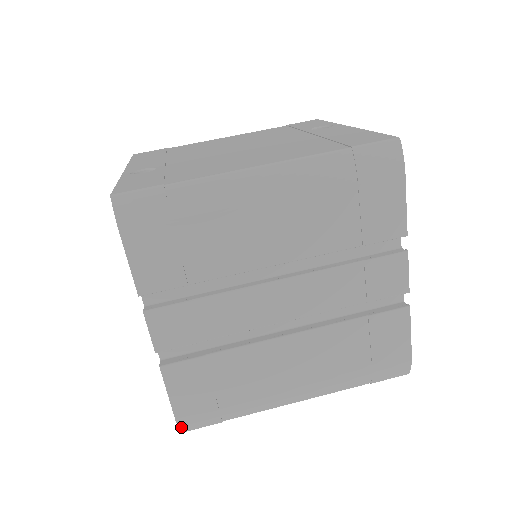
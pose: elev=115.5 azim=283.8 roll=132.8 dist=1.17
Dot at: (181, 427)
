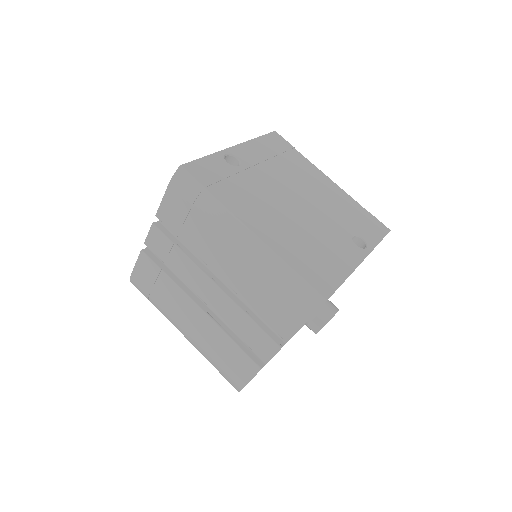
Dot at: (131, 280)
